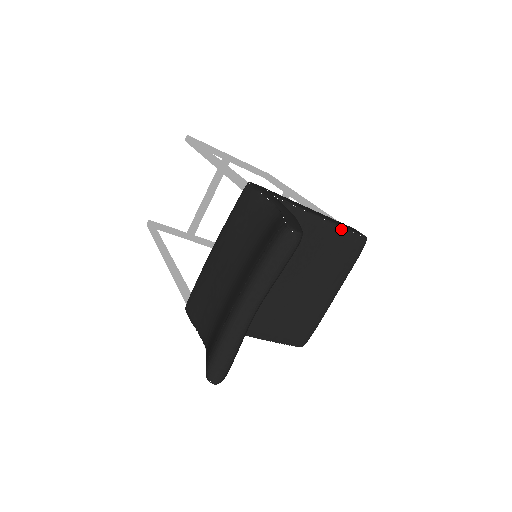
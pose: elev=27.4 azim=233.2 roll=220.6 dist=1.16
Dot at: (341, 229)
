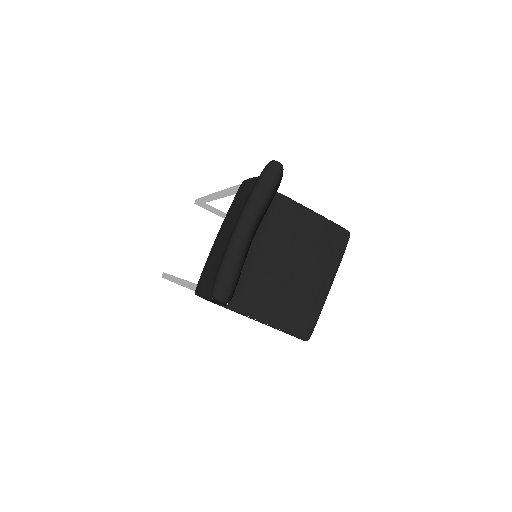
Dot at: (325, 219)
